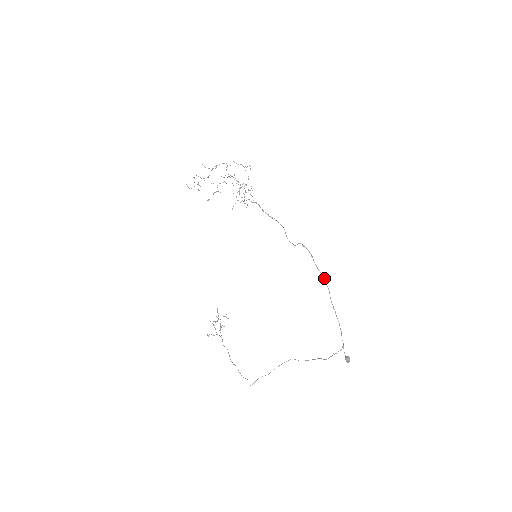
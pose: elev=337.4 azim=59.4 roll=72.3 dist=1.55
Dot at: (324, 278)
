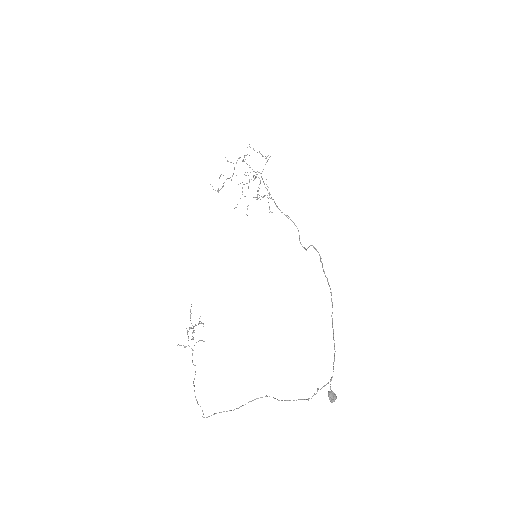
Dot at: occluded
